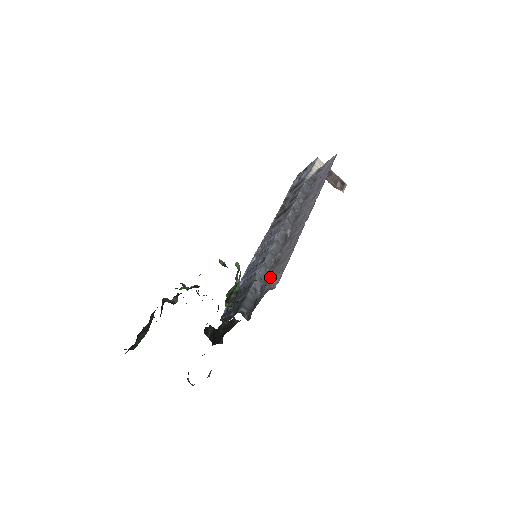
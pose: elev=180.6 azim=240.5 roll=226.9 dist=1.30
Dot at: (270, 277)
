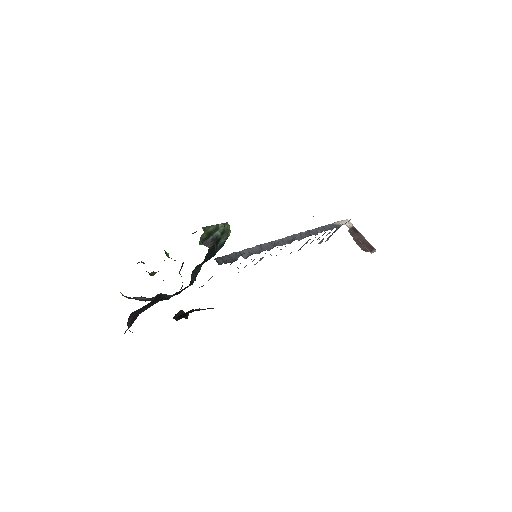
Dot at: occluded
